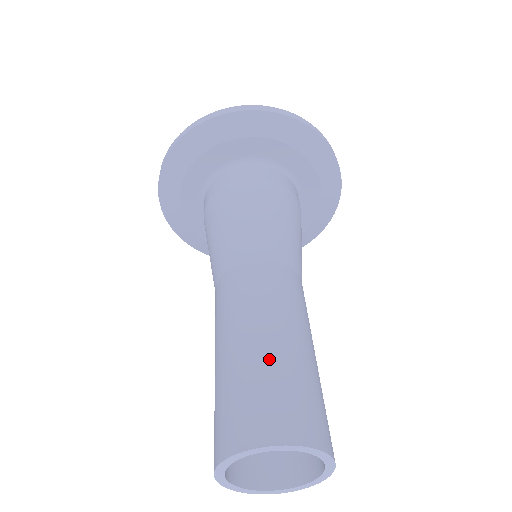
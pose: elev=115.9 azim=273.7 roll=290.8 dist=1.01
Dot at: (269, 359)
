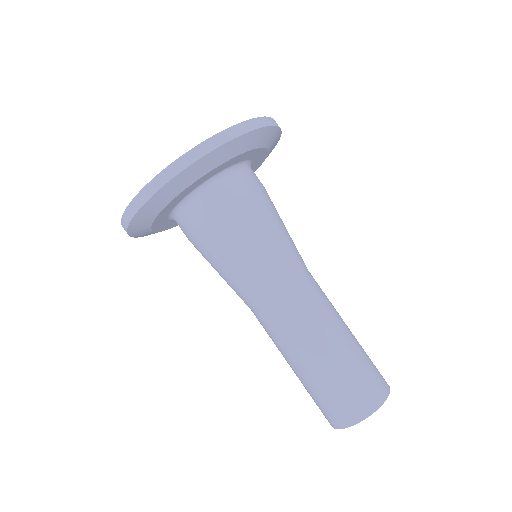
Dot at: (352, 356)
